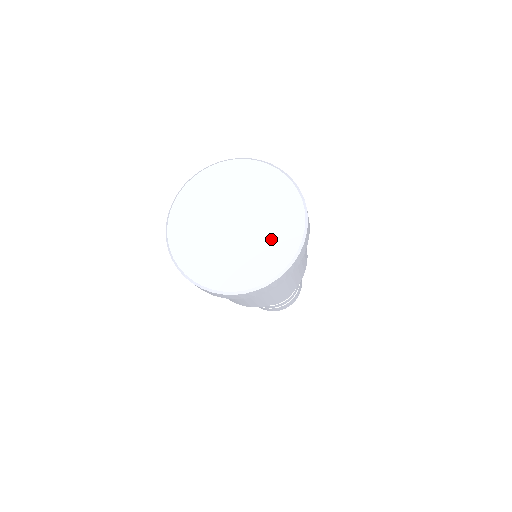
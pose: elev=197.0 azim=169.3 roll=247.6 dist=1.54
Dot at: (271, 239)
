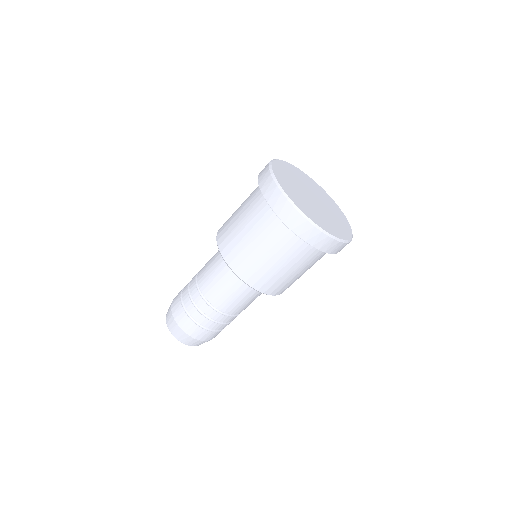
Dot at: (335, 222)
